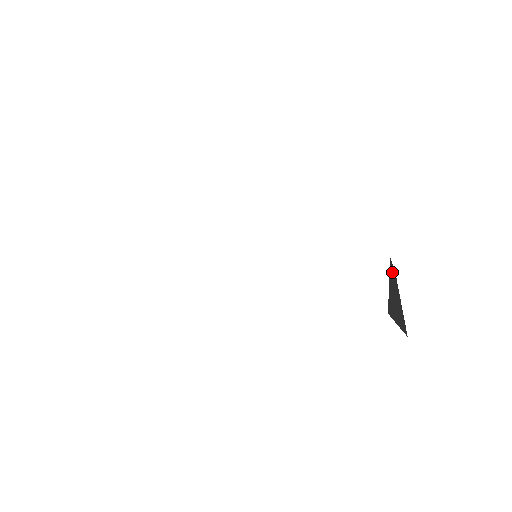
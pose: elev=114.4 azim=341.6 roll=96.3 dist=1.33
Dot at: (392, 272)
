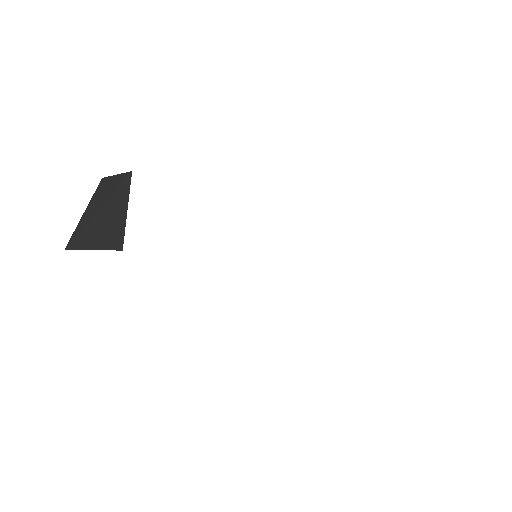
Dot at: occluded
